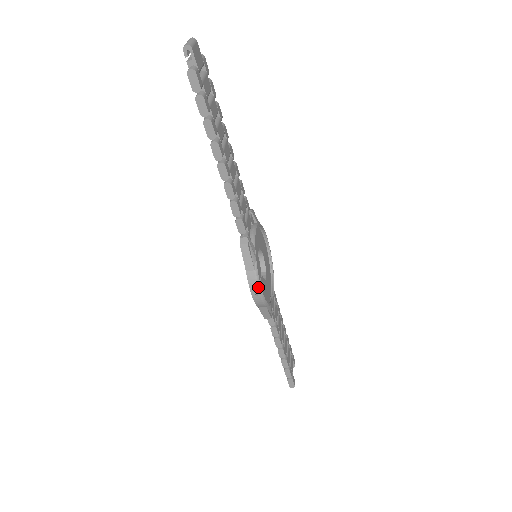
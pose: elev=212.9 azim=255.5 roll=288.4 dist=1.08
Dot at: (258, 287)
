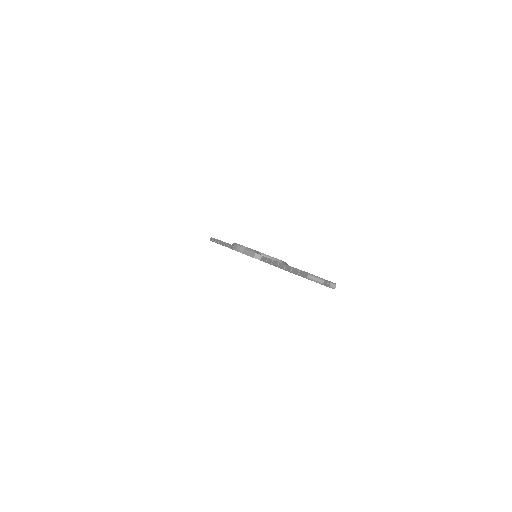
Dot at: (233, 244)
